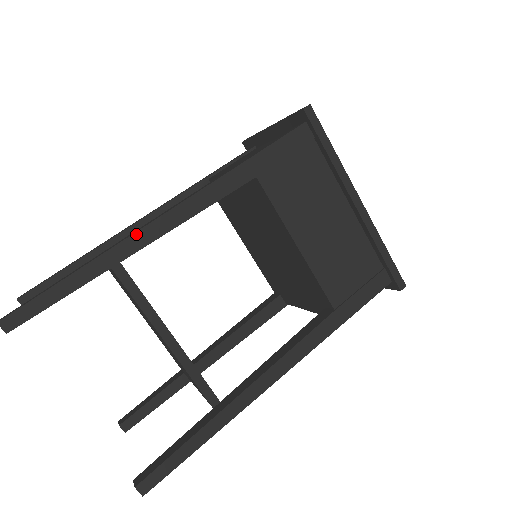
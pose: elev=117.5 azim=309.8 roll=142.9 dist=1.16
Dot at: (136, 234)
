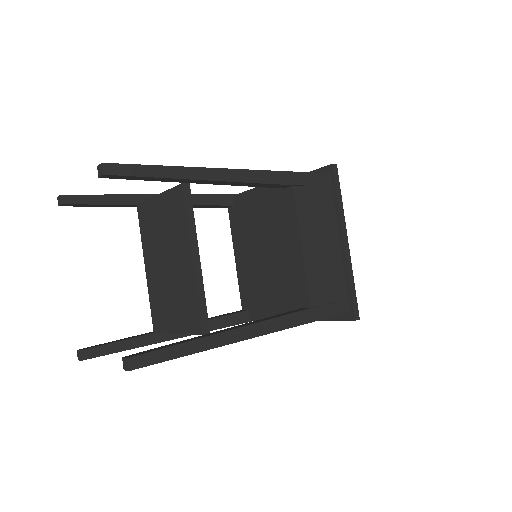
Dot at: (213, 169)
